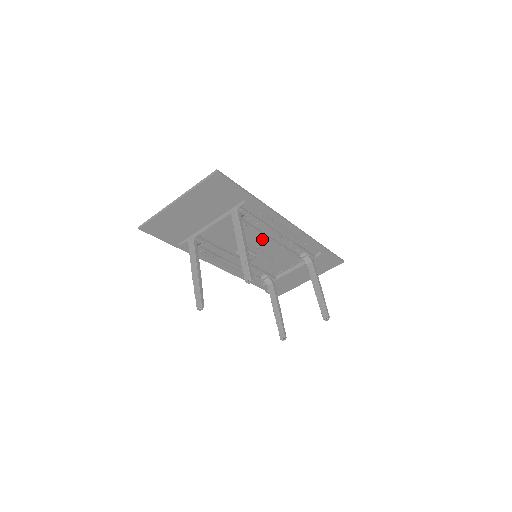
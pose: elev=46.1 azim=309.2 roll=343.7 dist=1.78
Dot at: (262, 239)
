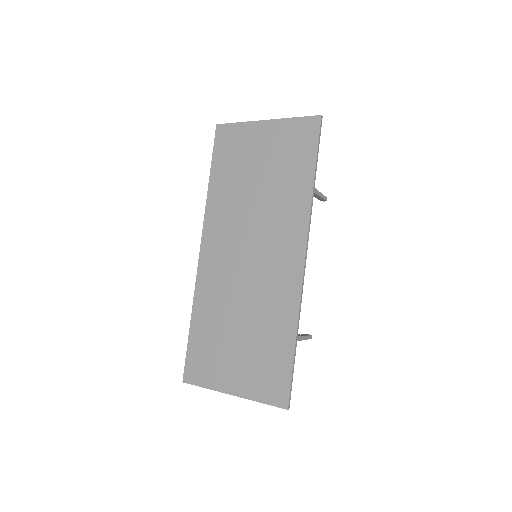
Dot at: (265, 262)
